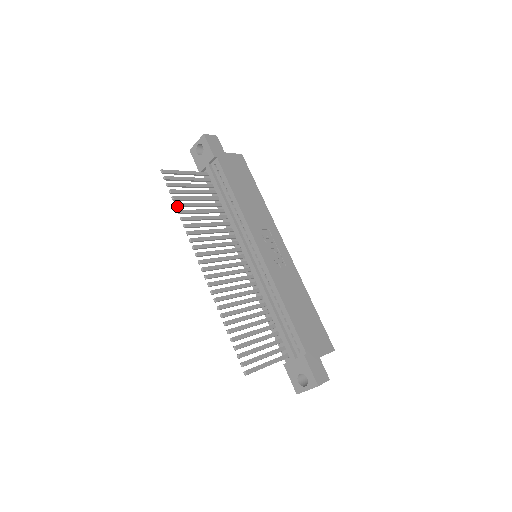
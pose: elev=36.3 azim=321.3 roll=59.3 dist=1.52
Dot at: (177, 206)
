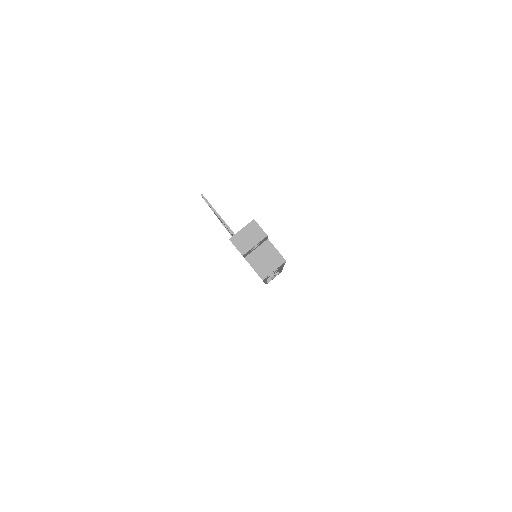
Dot at: occluded
